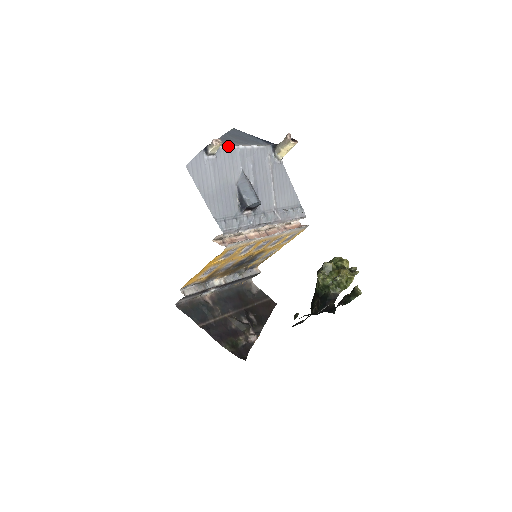
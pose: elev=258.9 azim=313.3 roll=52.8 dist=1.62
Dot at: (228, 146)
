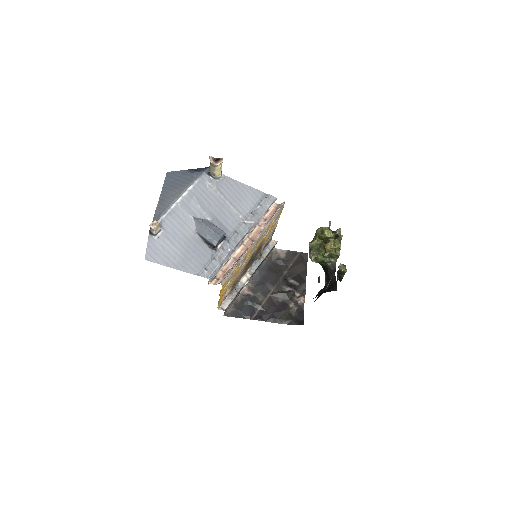
Dot at: (167, 211)
